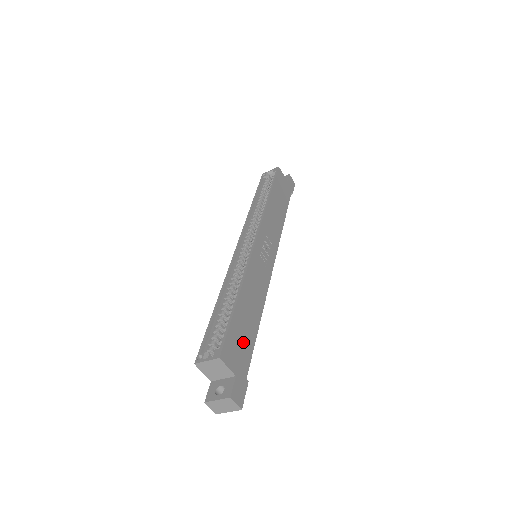
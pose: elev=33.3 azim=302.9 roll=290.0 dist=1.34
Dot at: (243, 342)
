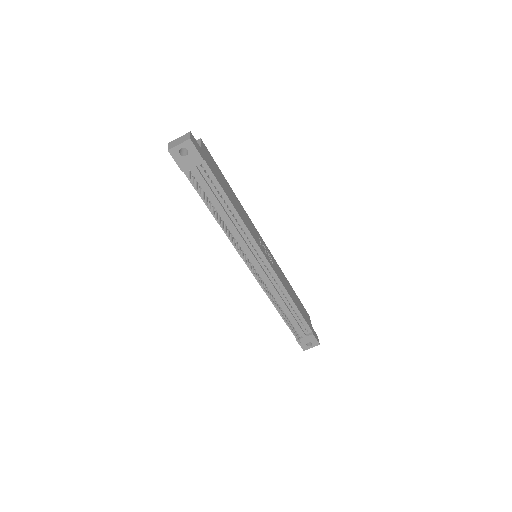
Dot at: (217, 173)
